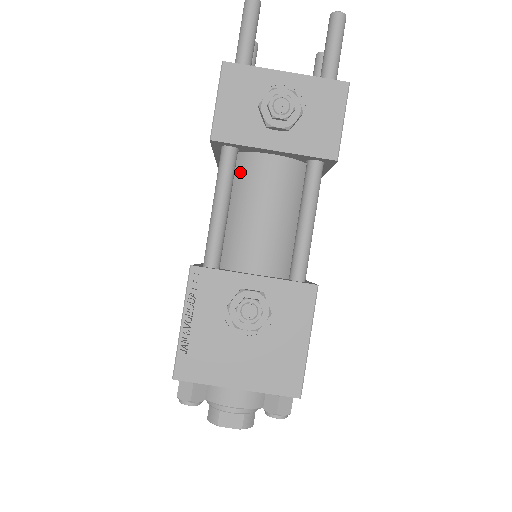
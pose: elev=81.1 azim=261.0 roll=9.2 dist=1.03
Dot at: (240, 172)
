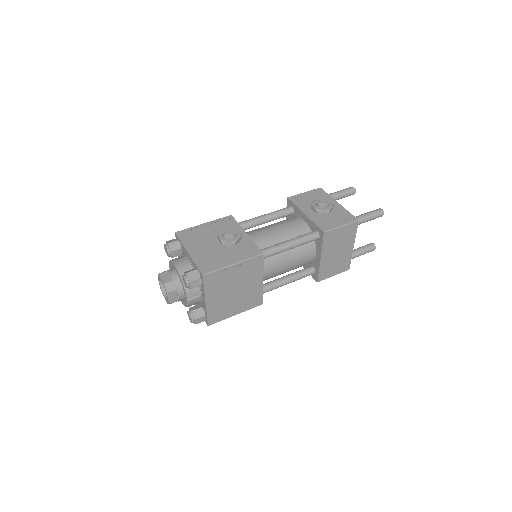
Dot at: (286, 219)
